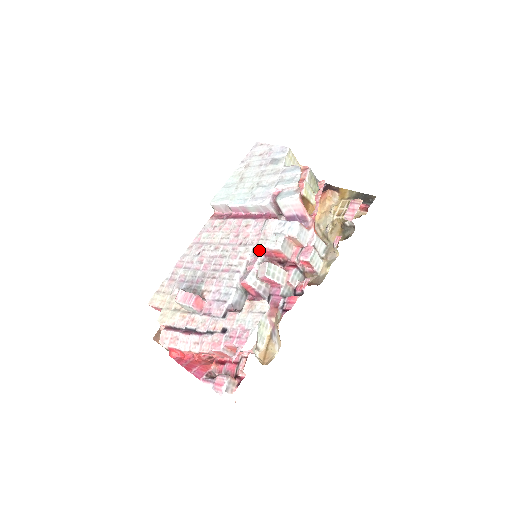
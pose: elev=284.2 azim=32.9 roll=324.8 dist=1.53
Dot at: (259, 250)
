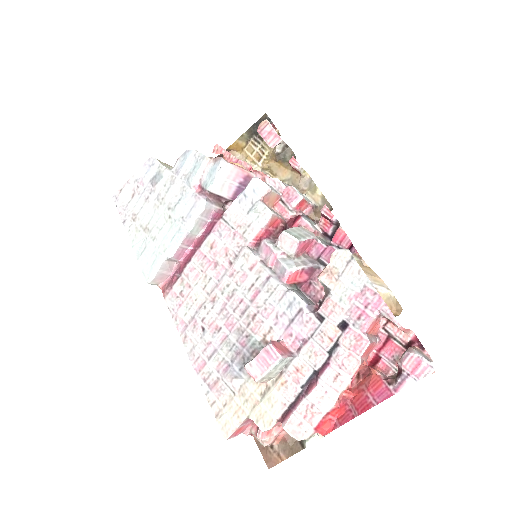
Dot at: (255, 243)
